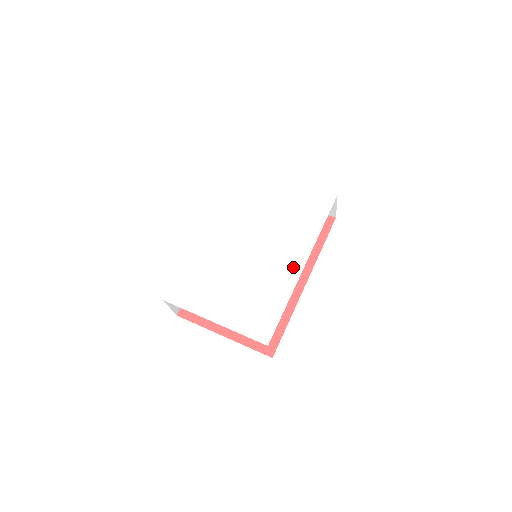
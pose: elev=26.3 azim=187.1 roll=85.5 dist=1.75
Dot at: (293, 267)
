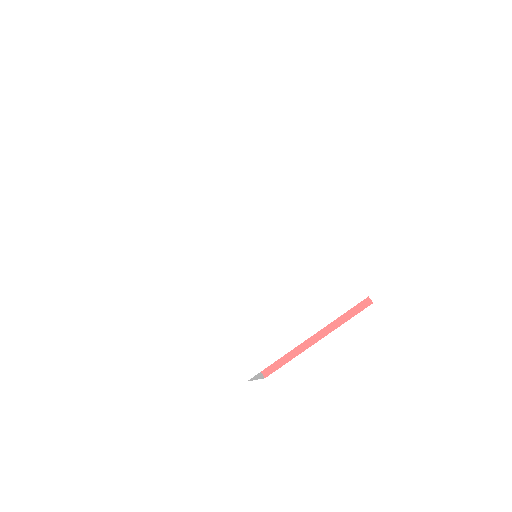
Dot at: (297, 222)
